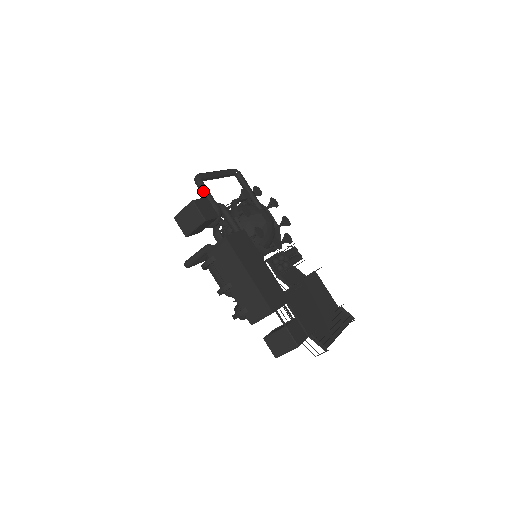
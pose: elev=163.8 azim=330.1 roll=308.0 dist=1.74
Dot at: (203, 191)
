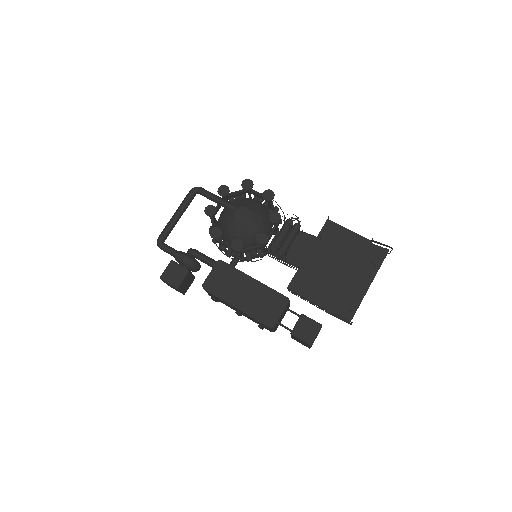
Dot at: (168, 253)
